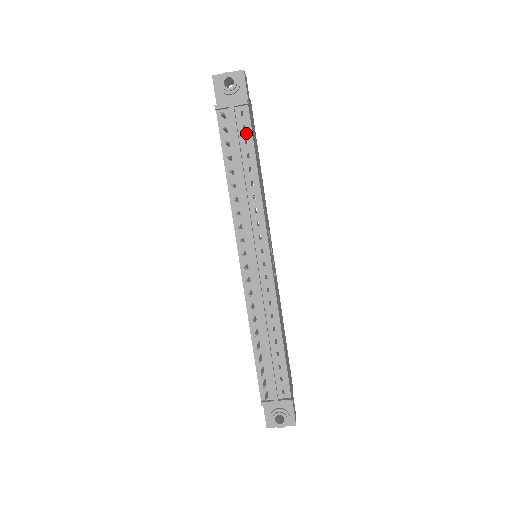
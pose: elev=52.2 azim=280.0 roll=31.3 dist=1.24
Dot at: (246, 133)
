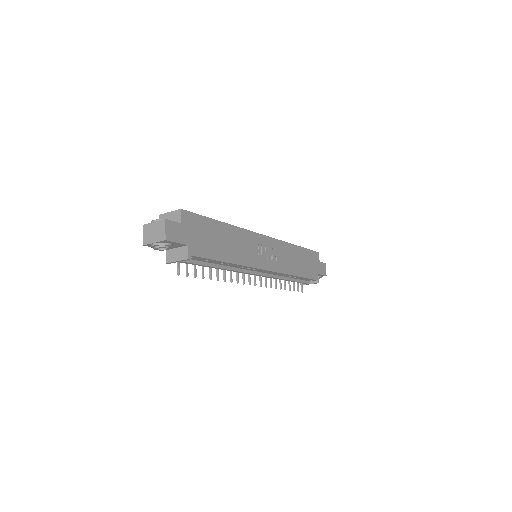
Dot at: (203, 260)
